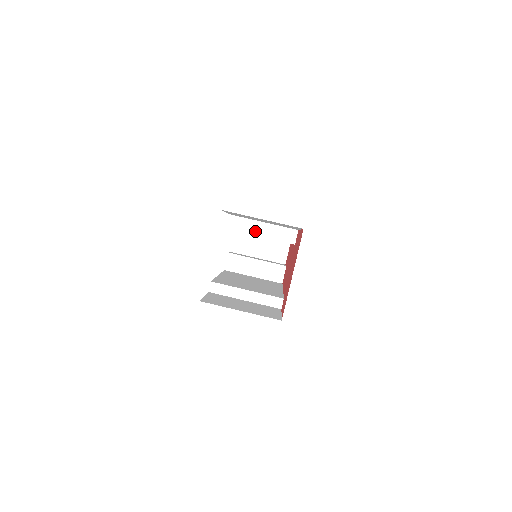
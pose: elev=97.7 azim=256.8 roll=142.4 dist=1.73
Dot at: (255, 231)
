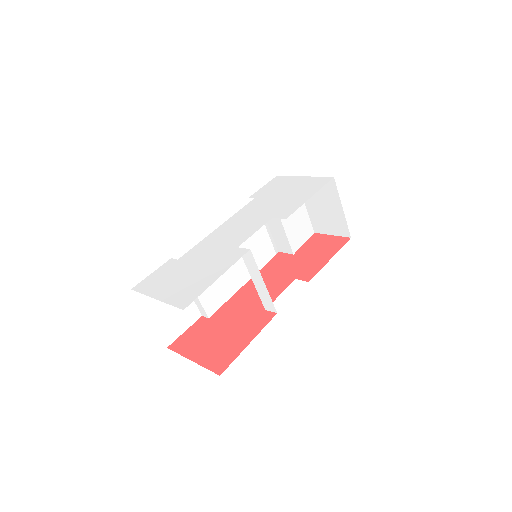
Dot at: (253, 275)
